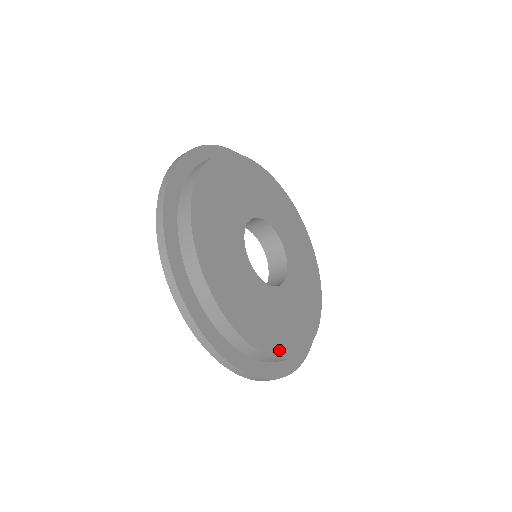
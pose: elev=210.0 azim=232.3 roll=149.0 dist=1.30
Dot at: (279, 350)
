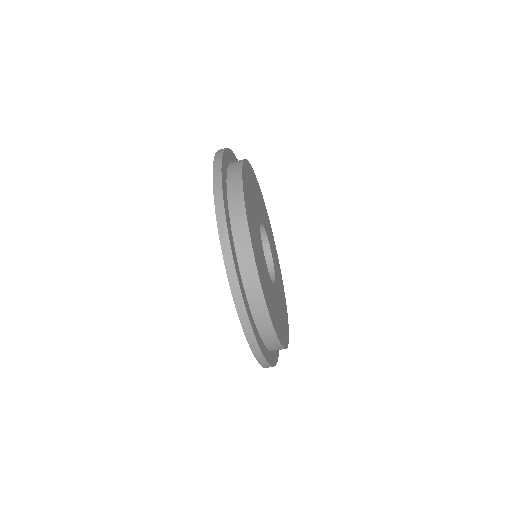
Dot at: (274, 324)
